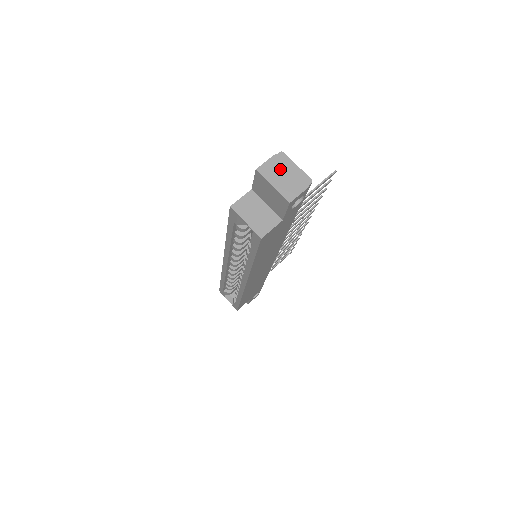
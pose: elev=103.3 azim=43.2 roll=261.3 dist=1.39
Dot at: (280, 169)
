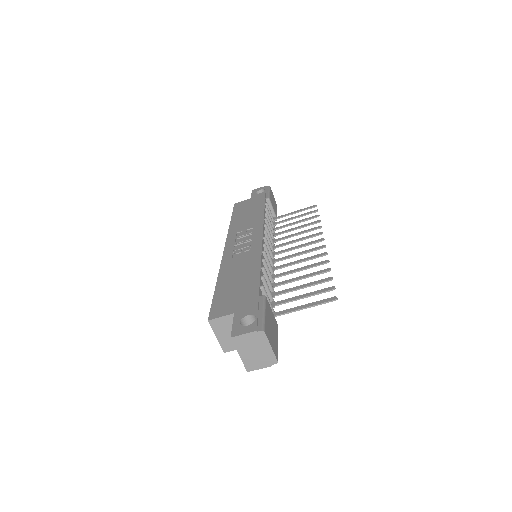
Dot at: (253, 345)
